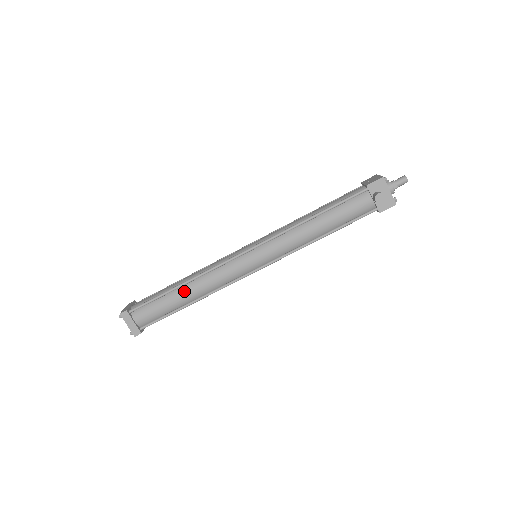
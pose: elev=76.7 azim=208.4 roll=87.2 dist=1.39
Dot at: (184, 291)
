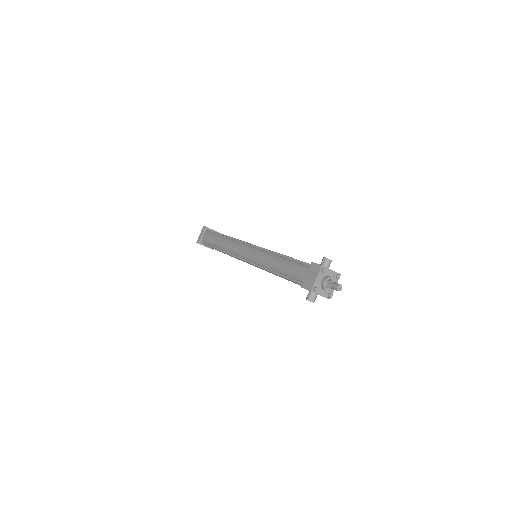
Dot at: (222, 252)
